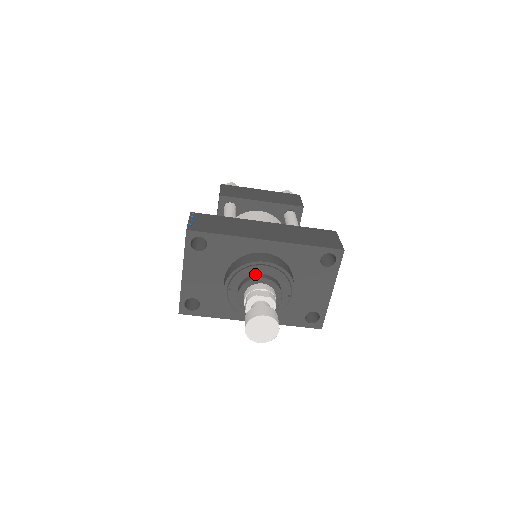
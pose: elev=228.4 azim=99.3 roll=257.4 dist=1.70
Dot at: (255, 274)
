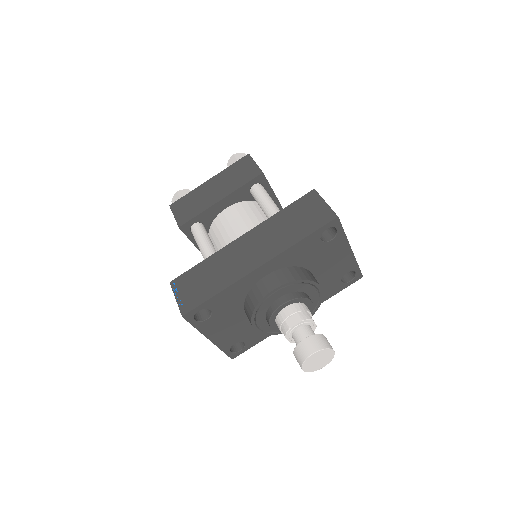
Dot at: (272, 303)
